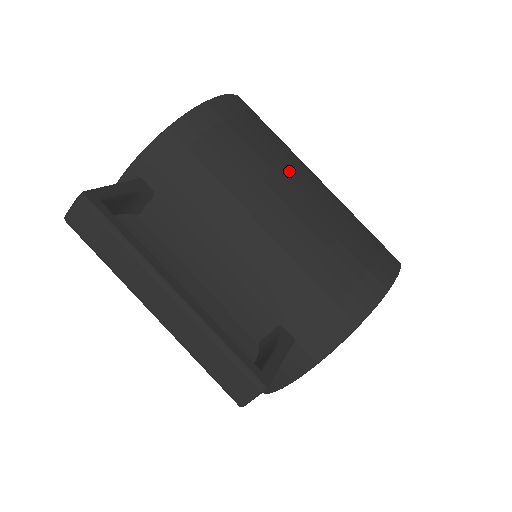
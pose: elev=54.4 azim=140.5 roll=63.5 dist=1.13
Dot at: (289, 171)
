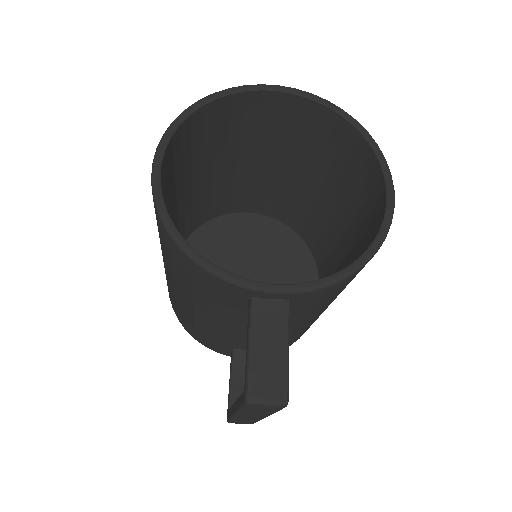
Dot at: occluded
